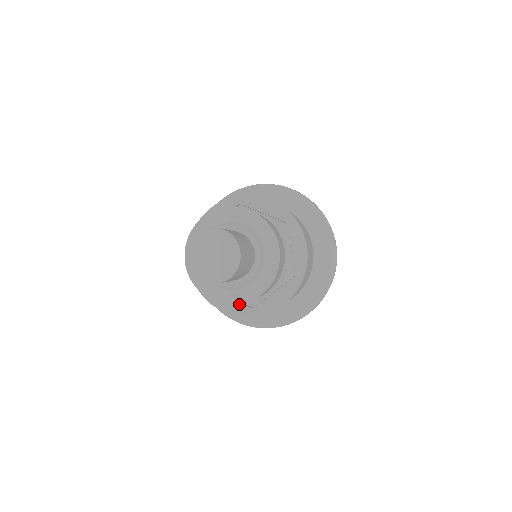
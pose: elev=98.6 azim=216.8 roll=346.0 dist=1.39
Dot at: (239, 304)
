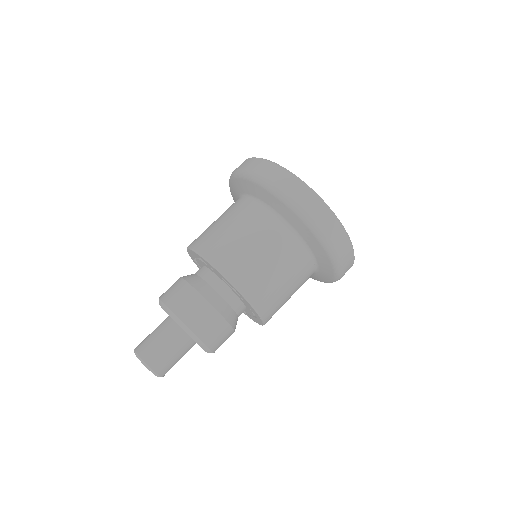
Dot at: occluded
